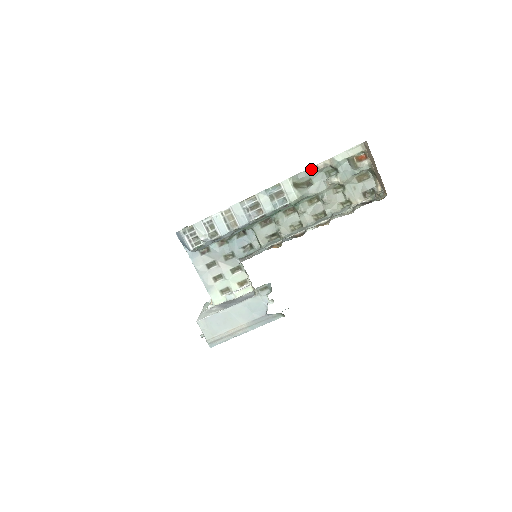
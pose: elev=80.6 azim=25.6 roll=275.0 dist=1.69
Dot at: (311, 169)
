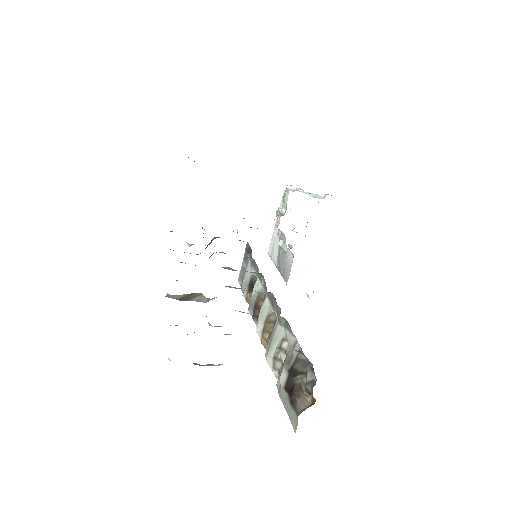
Dot at: occluded
